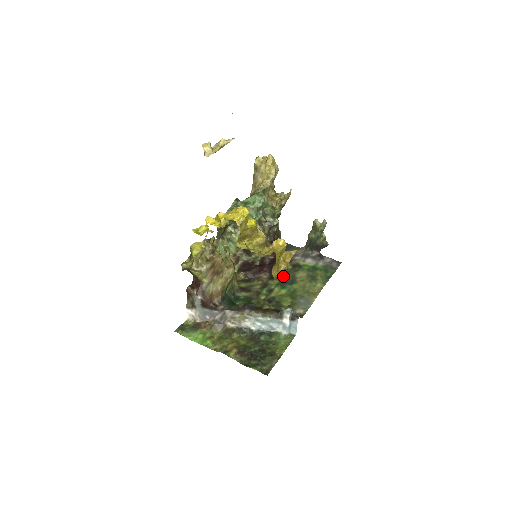
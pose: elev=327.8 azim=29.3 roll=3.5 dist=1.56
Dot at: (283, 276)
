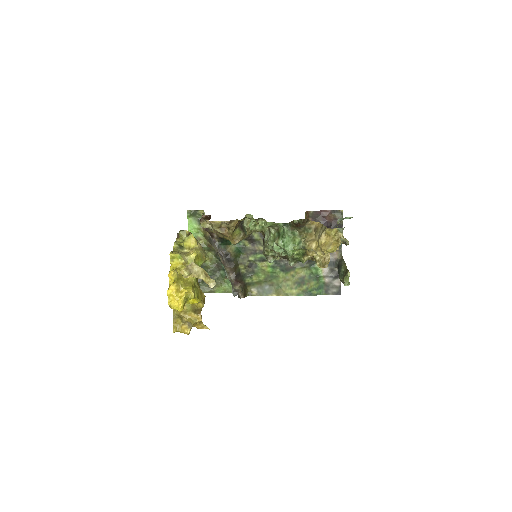
Dot at: occluded
